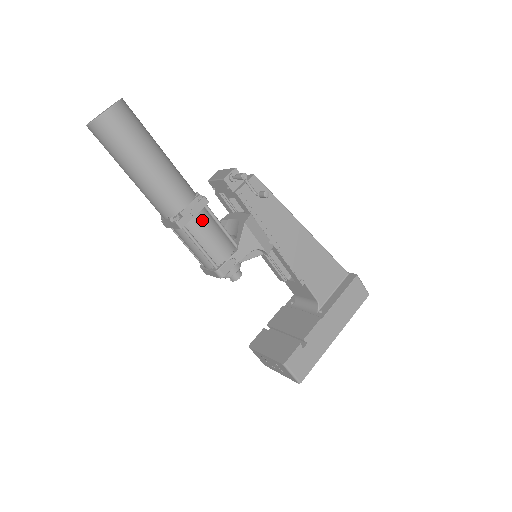
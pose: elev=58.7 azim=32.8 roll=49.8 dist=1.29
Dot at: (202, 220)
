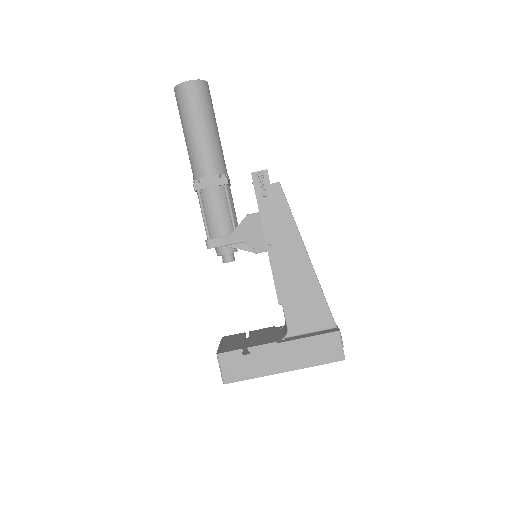
Dot at: (215, 194)
